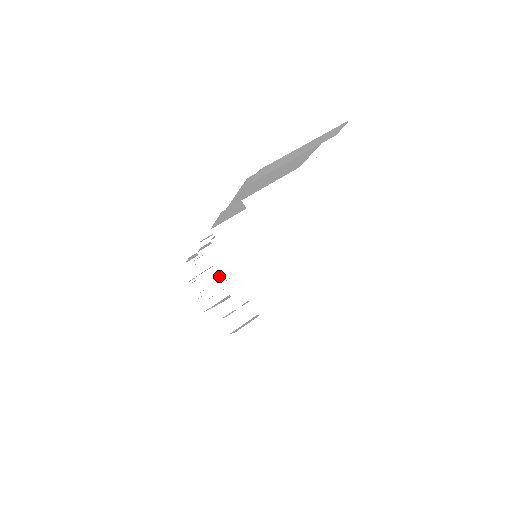
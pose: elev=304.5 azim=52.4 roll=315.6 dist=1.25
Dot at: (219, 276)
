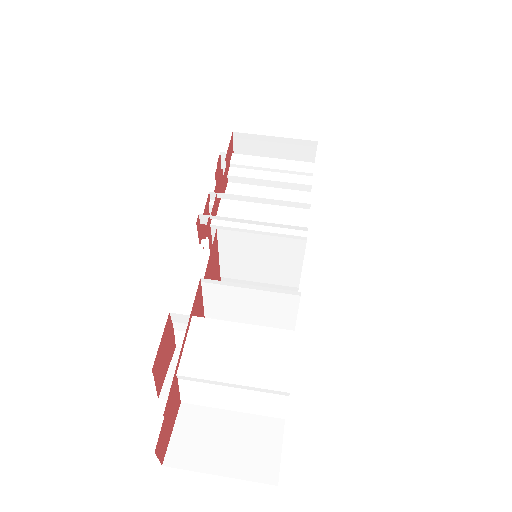
Dot at: occluded
